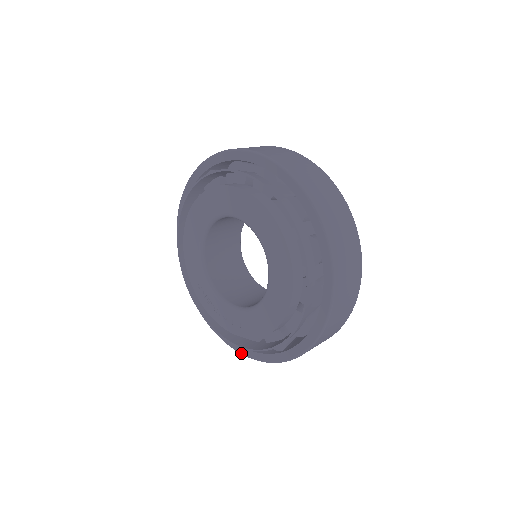
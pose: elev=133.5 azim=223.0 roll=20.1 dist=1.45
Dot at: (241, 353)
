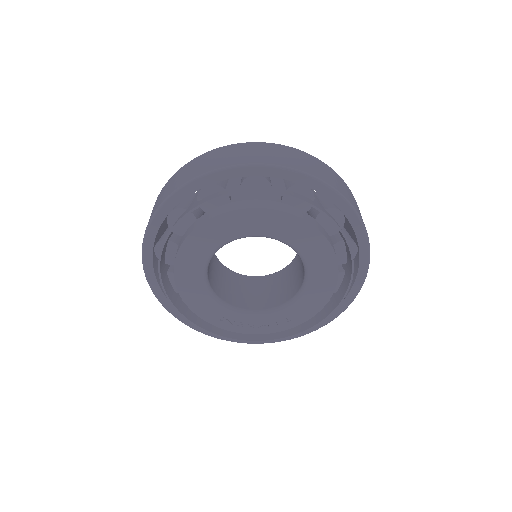
Dot at: occluded
